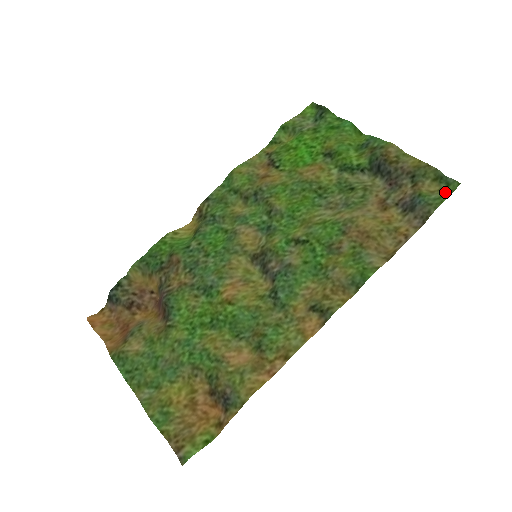
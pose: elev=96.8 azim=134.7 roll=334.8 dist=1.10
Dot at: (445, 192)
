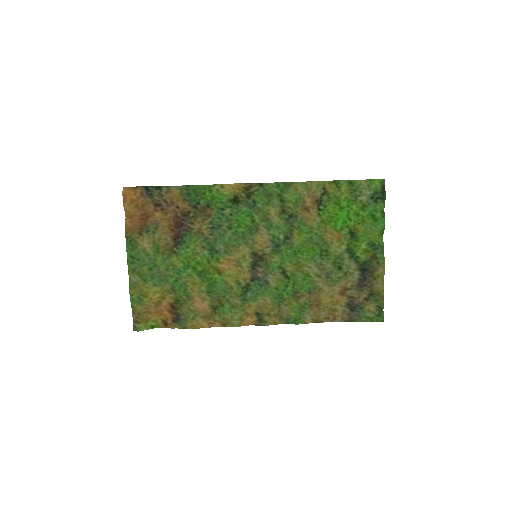
Dot at: (374, 317)
